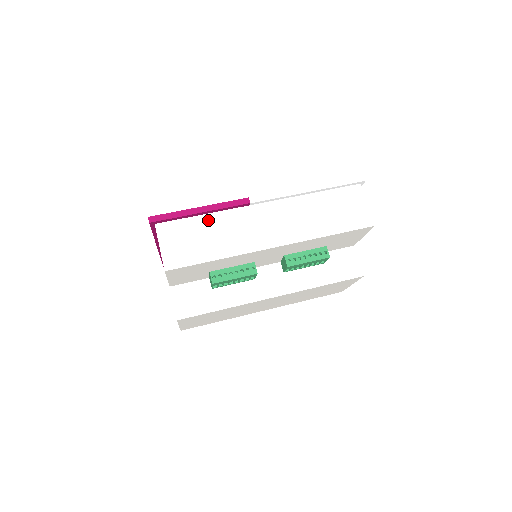
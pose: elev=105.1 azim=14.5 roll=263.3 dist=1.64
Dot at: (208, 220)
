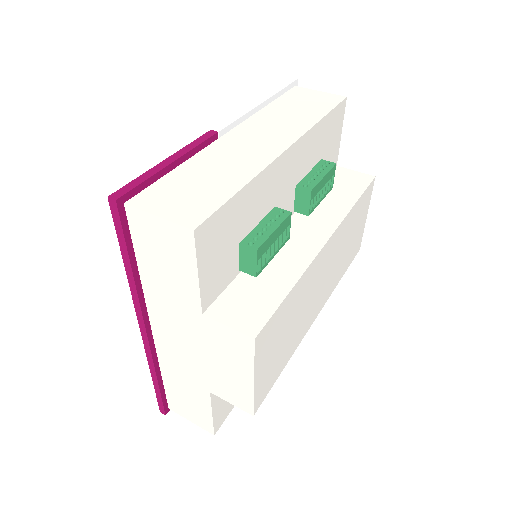
Dot at: (188, 167)
